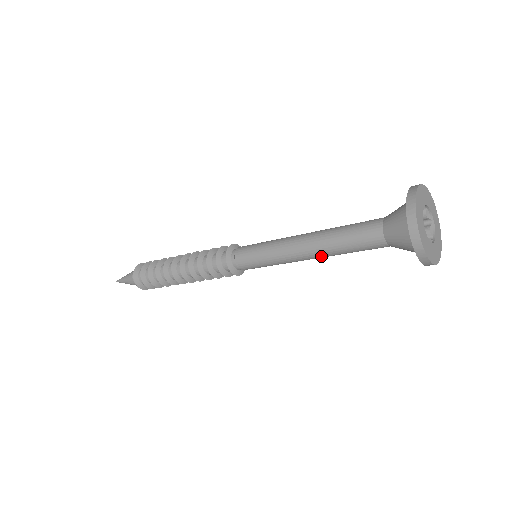
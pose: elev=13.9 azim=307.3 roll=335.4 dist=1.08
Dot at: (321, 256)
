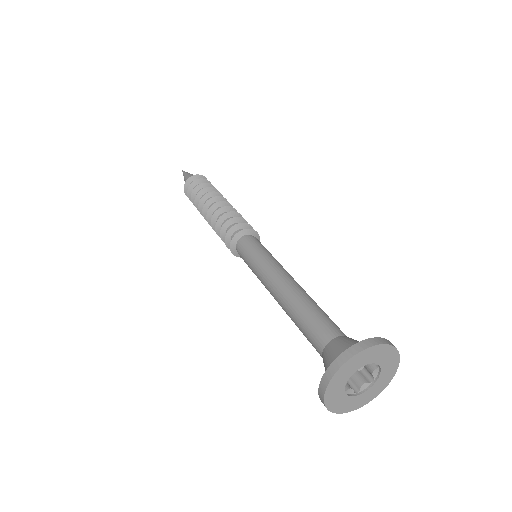
Dot at: occluded
